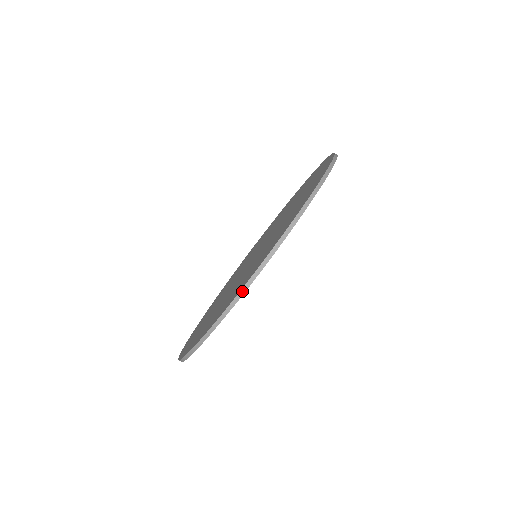
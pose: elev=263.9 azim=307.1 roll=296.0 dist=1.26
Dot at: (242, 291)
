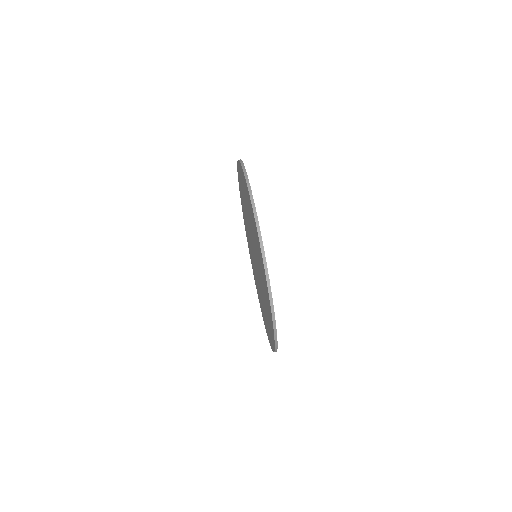
Dot at: (273, 316)
